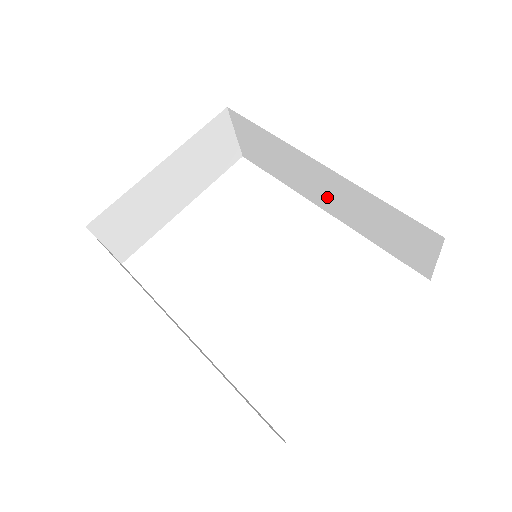
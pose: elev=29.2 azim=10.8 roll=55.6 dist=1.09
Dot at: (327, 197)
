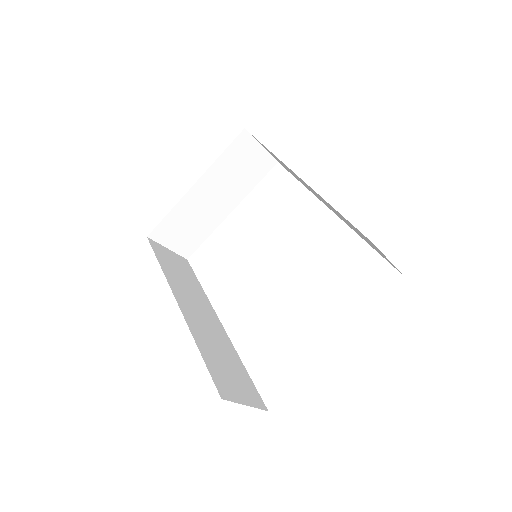
Dot at: occluded
